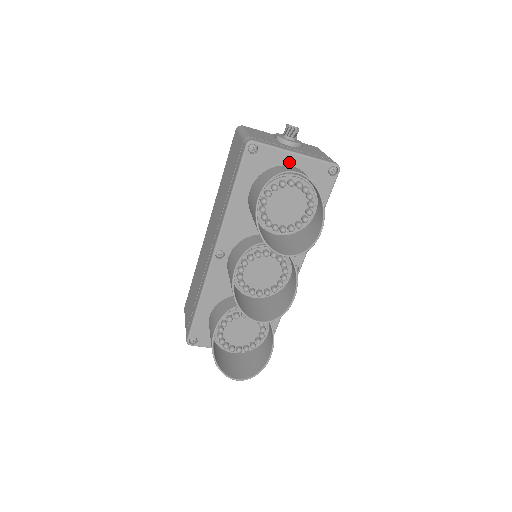
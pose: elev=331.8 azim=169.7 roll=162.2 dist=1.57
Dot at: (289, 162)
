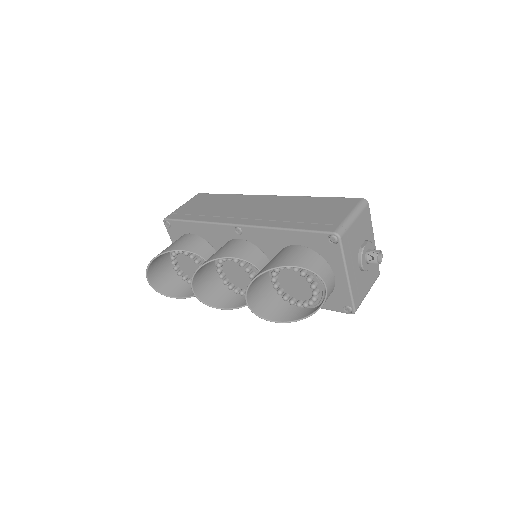
Dot at: (338, 272)
